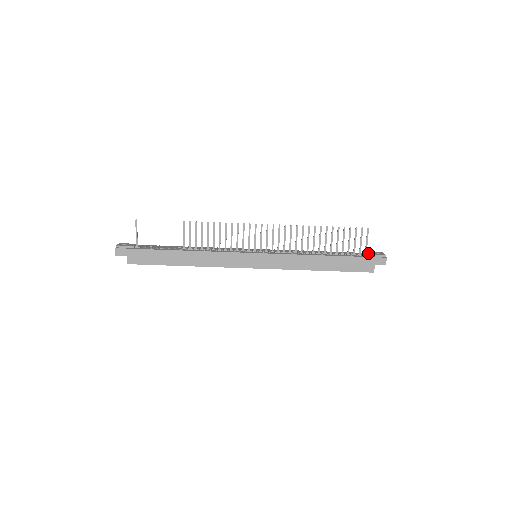
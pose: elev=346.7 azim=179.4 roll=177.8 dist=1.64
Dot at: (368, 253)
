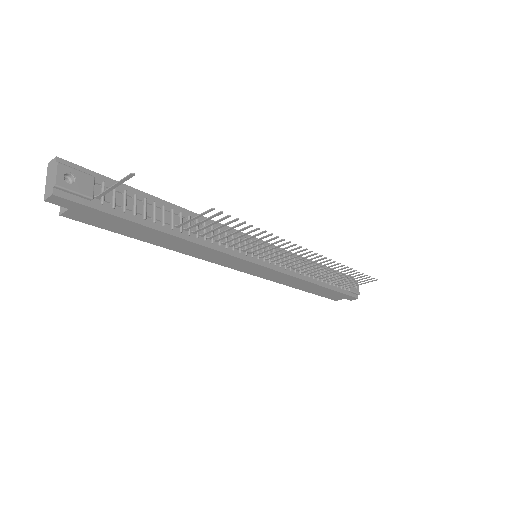
Dot at: (350, 286)
